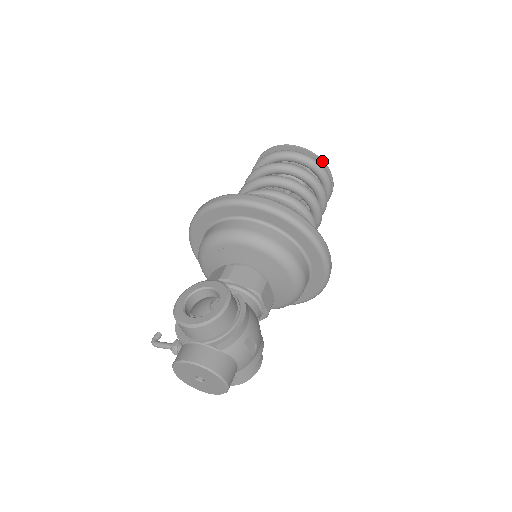
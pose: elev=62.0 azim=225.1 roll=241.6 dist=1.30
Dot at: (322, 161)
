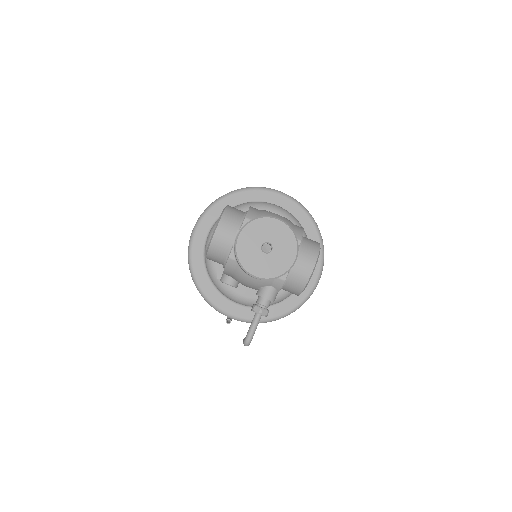
Dot at: occluded
